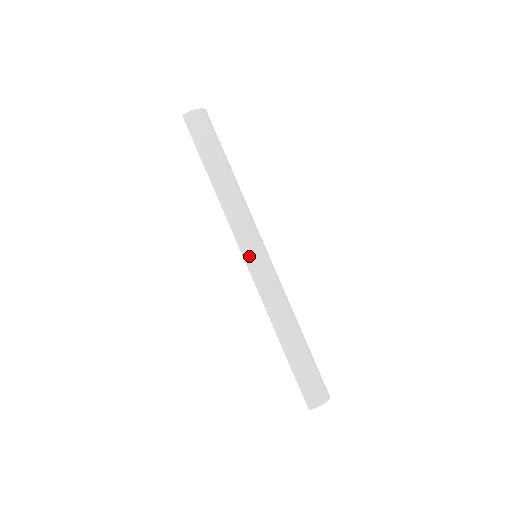
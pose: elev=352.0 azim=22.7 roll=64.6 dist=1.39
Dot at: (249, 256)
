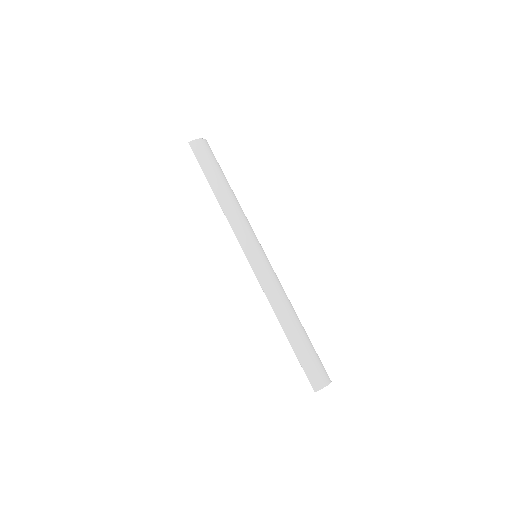
Dot at: (251, 254)
